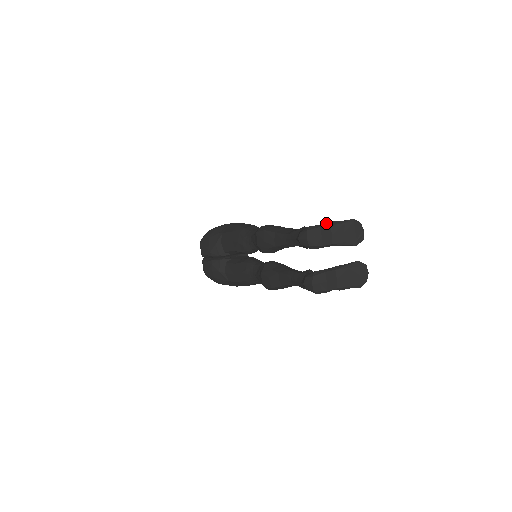
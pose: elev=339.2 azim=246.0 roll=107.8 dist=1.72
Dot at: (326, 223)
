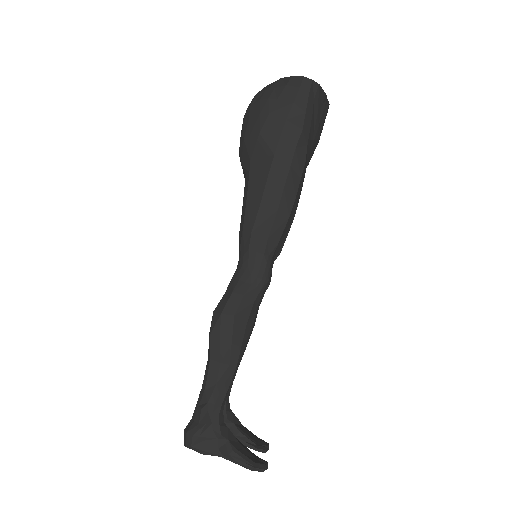
Dot at: (220, 450)
